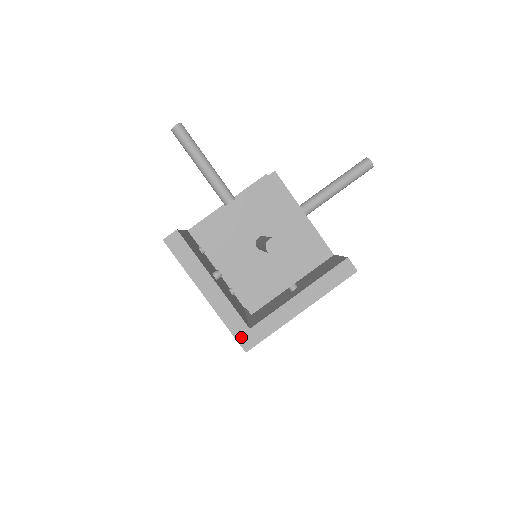
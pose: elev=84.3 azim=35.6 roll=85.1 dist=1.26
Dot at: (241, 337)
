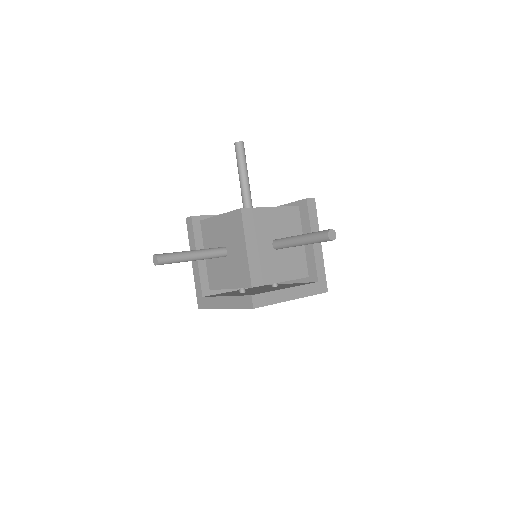
Dot at: (199, 298)
